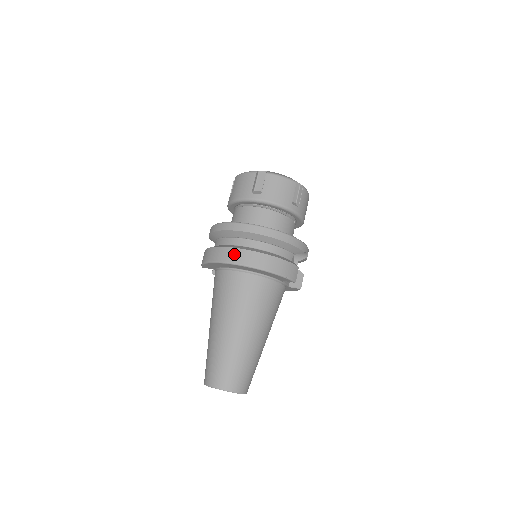
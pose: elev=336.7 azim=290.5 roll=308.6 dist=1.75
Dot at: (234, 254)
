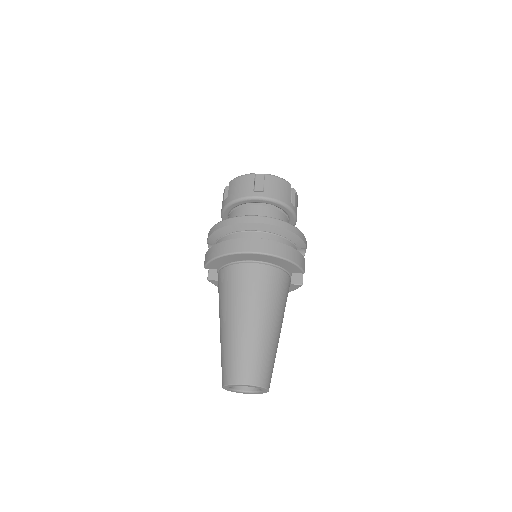
Dot at: (250, 243)
